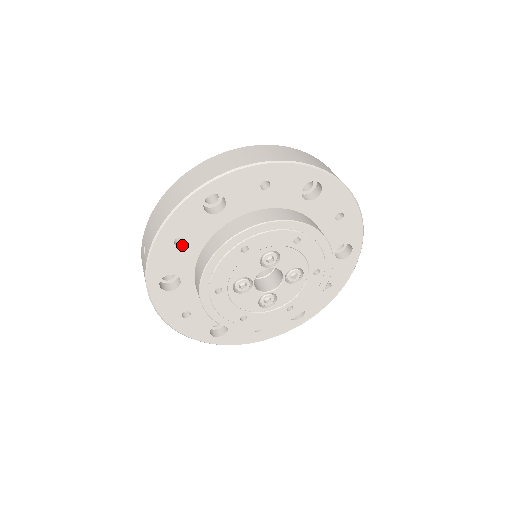
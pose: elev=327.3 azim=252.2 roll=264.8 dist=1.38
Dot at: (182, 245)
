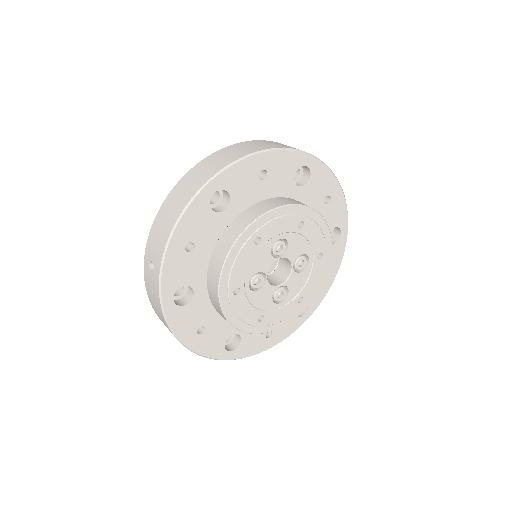
Dot at: (193, 250)
